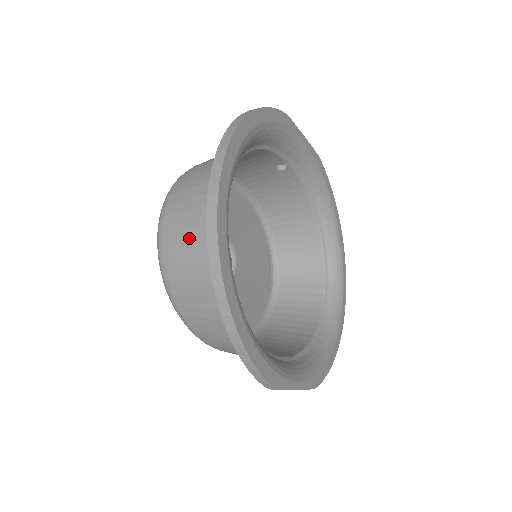
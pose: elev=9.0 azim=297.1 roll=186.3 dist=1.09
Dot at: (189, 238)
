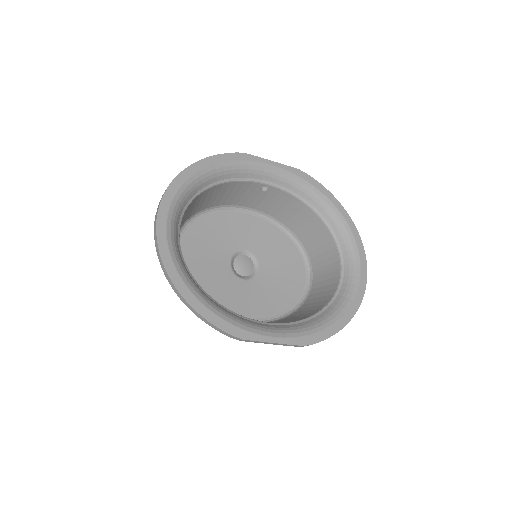
Dot at: occluded
